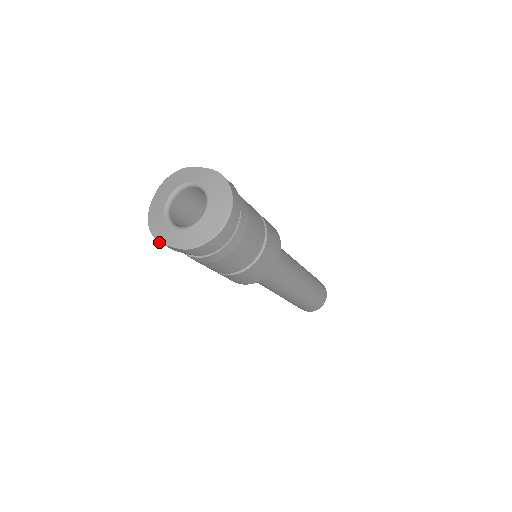
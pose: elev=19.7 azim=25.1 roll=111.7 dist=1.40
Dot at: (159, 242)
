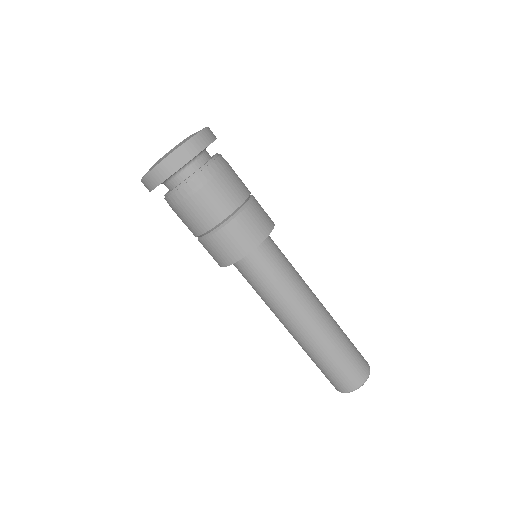
Dot at: (161, 161)
